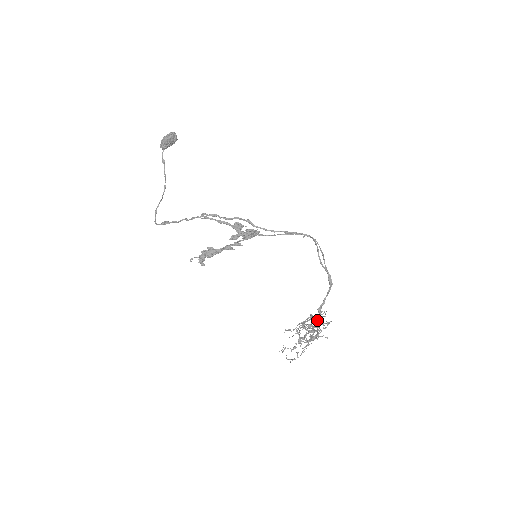
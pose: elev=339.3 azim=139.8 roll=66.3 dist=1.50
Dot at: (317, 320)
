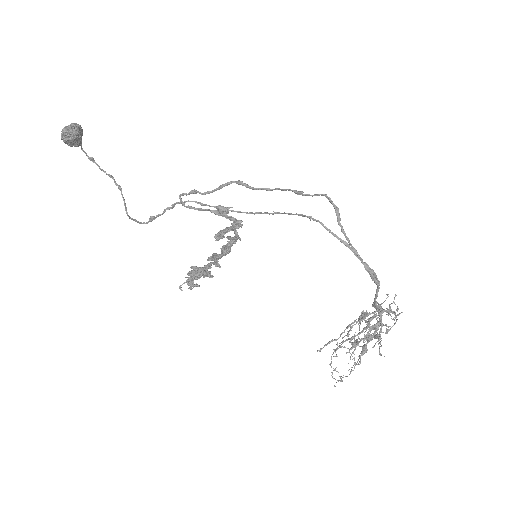
Dot at: occluded
